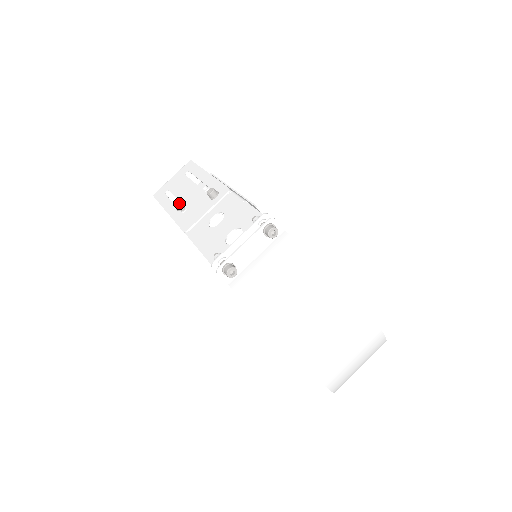
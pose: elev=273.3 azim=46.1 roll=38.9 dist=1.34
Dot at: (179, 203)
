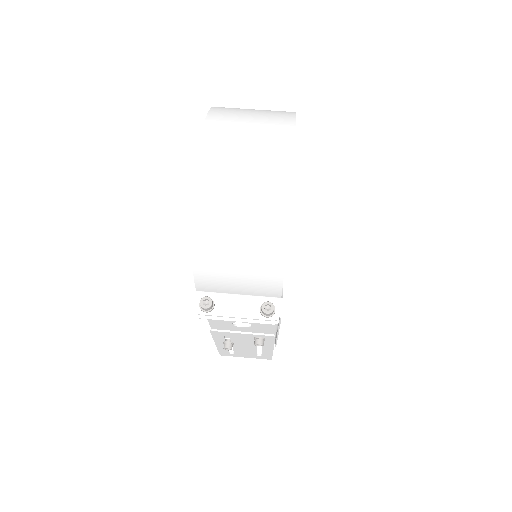
Dot at: occluded
